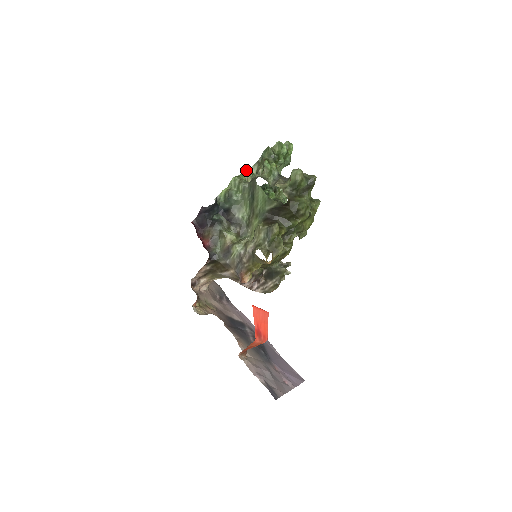
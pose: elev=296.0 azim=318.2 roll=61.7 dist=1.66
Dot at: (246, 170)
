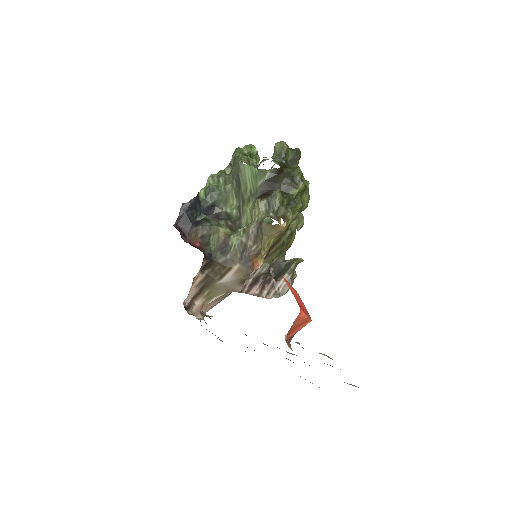
Dot at: (220, 171)
